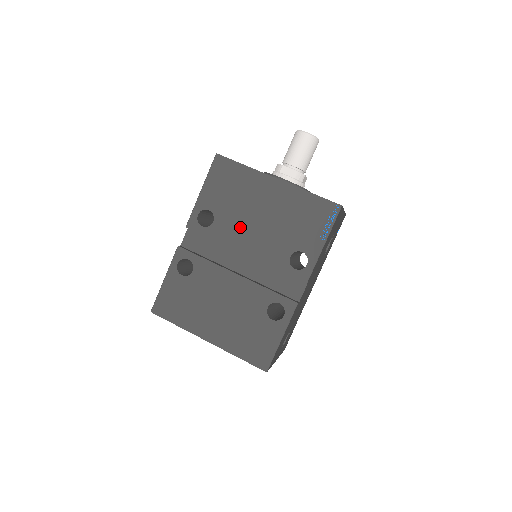
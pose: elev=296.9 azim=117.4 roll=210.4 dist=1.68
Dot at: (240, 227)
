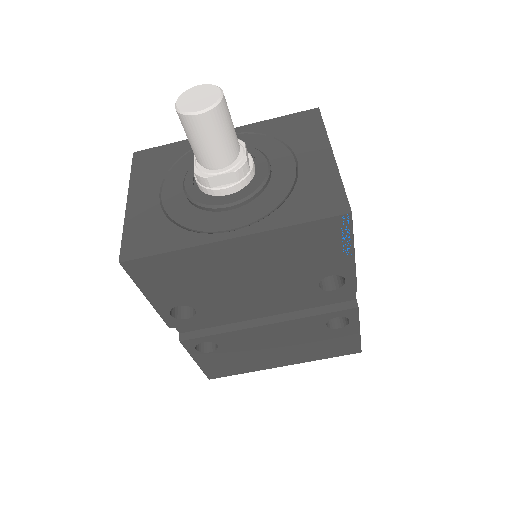
Dot at: (232, 298)
